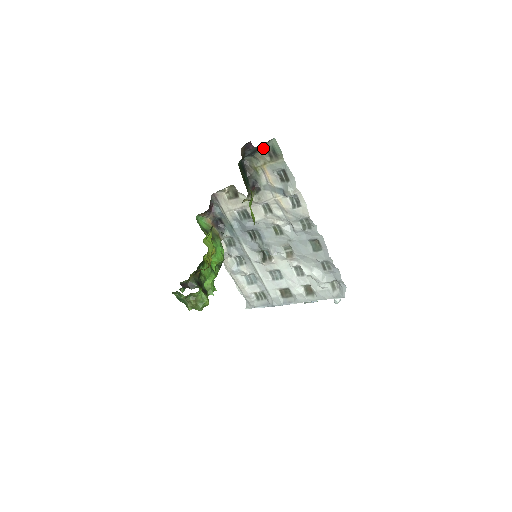
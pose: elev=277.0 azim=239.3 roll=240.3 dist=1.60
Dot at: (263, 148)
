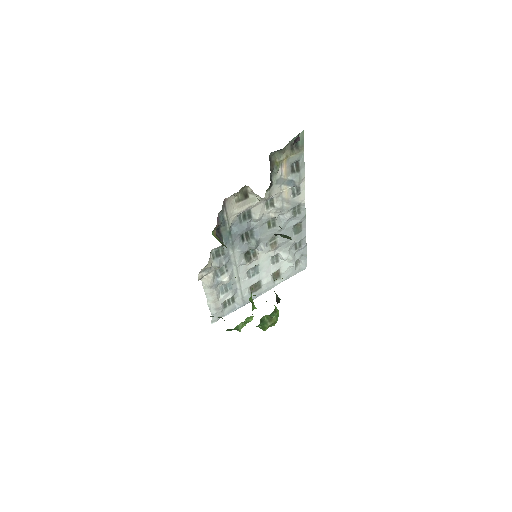
Dot at: (290, 141)
